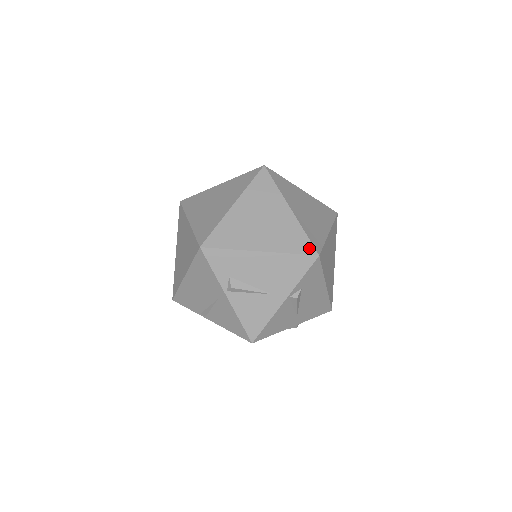
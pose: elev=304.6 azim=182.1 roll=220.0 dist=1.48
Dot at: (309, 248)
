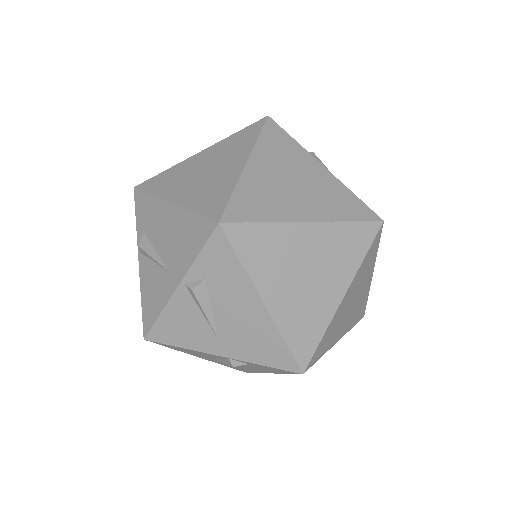
Dot at: (217, 211)
